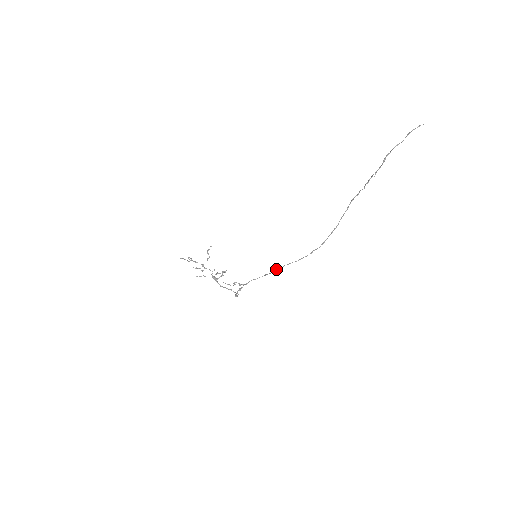
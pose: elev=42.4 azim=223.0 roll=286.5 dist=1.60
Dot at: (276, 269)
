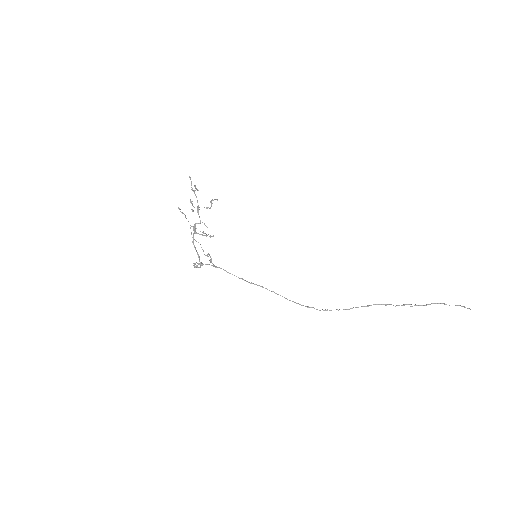
Dot at: occluded
